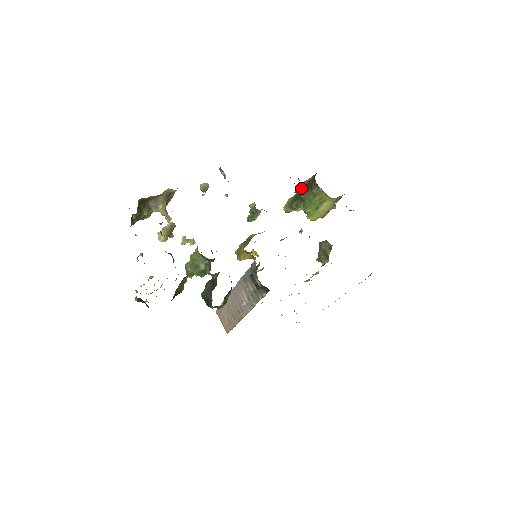
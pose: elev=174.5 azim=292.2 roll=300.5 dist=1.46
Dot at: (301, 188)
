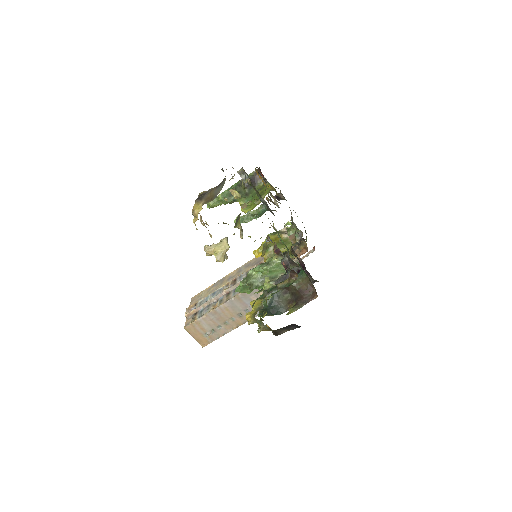
Dot at: (246, 183)
